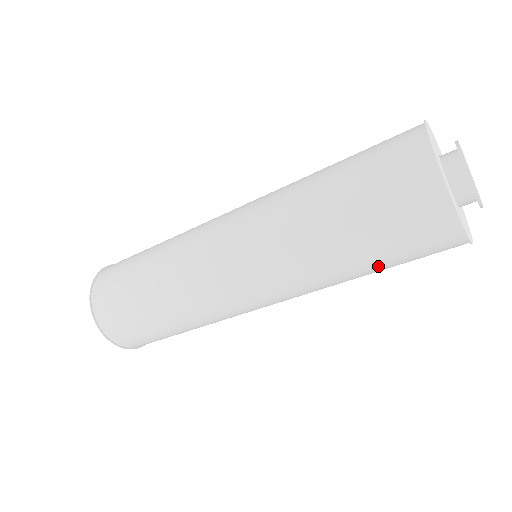
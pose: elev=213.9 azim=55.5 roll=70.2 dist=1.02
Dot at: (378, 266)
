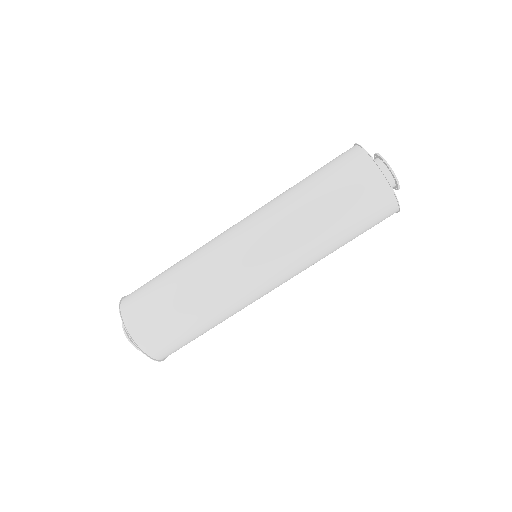
Dot at: (347, 231)
